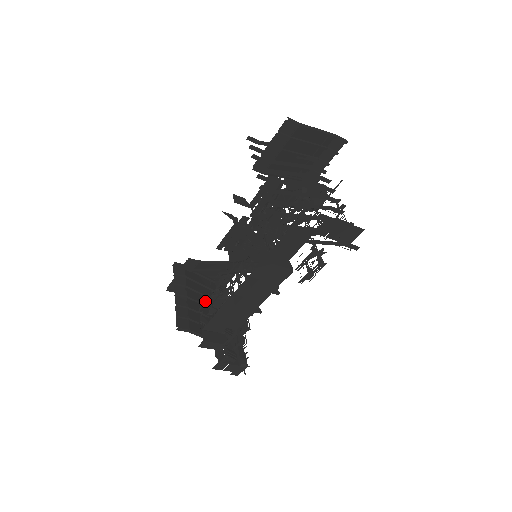
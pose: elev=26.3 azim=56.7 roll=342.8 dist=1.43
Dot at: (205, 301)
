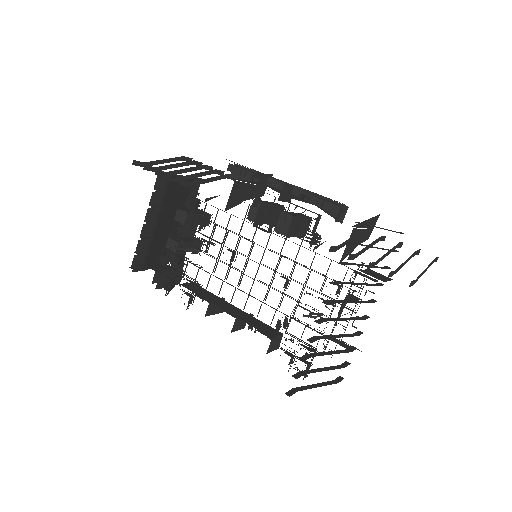
Dot at: (172, 215)
